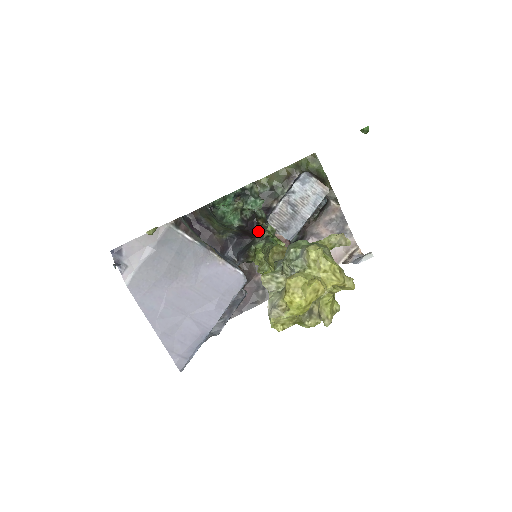
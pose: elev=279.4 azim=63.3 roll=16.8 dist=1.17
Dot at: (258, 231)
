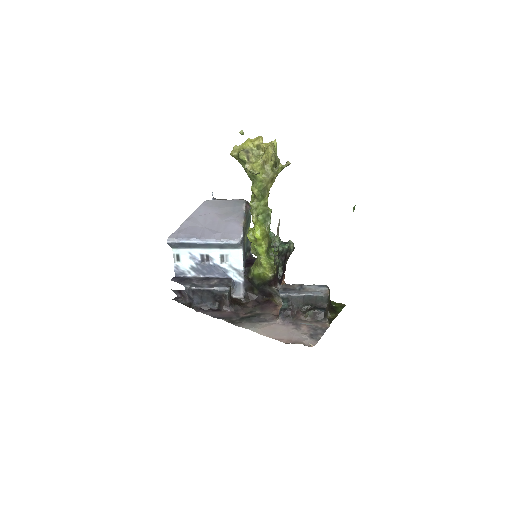
Dot at: occluded
